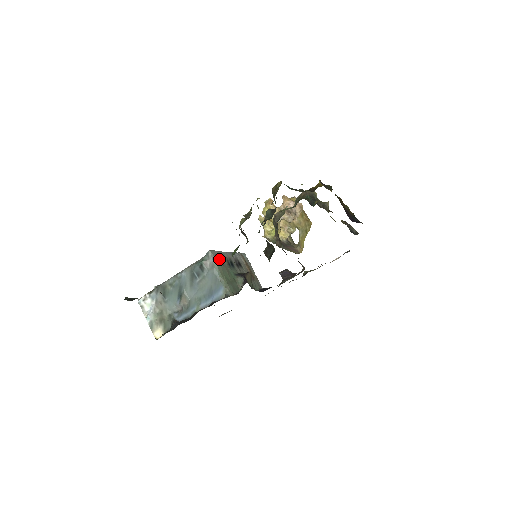
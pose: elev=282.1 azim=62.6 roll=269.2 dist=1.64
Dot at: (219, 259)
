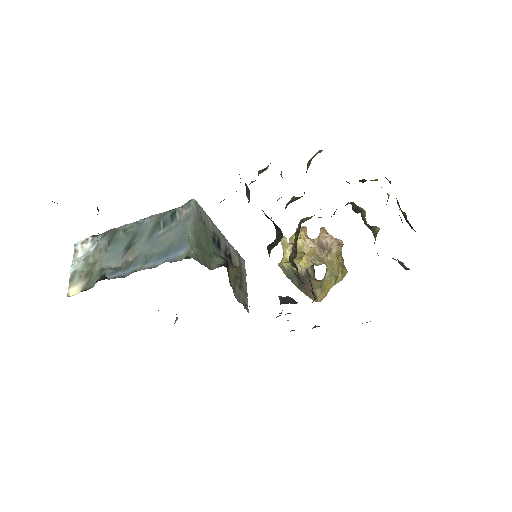
Dot at: (202, 219)
